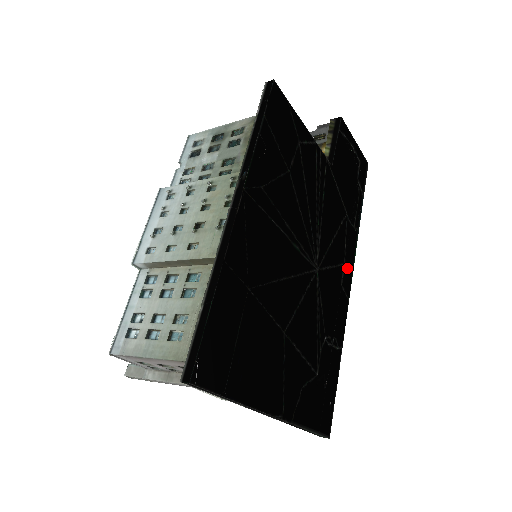
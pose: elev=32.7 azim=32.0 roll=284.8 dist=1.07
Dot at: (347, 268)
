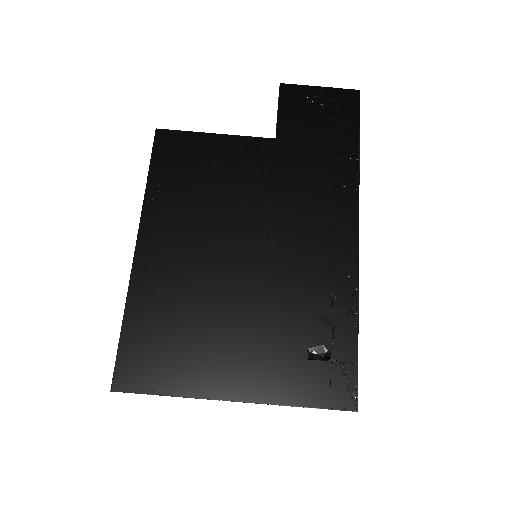
Dot at: (342, 221)
